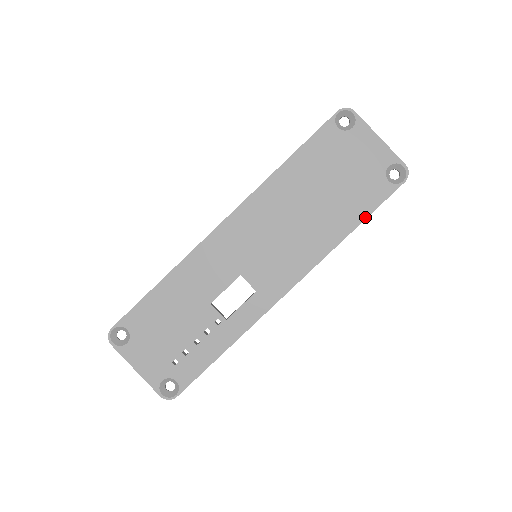
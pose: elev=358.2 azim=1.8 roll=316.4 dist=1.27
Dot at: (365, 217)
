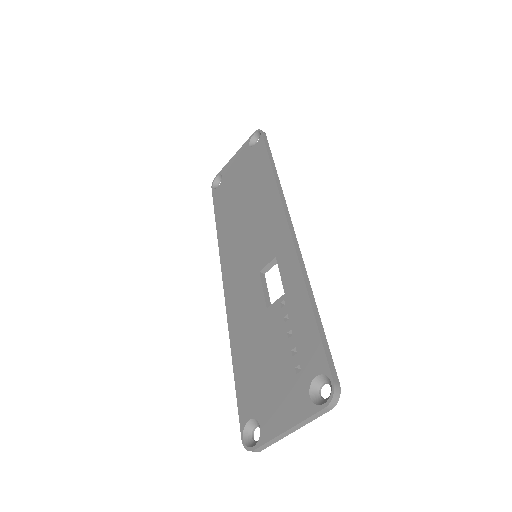
Dot at: (268, 158)
